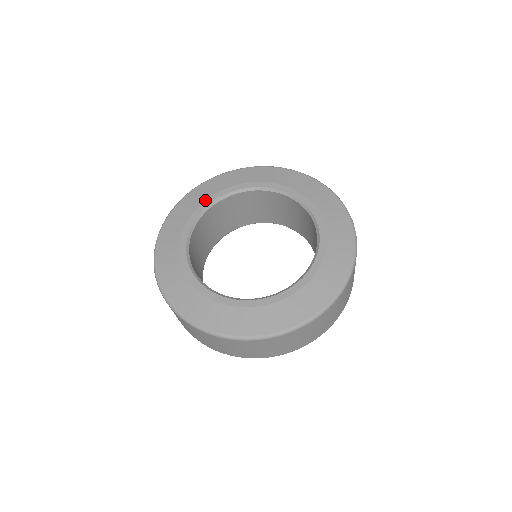
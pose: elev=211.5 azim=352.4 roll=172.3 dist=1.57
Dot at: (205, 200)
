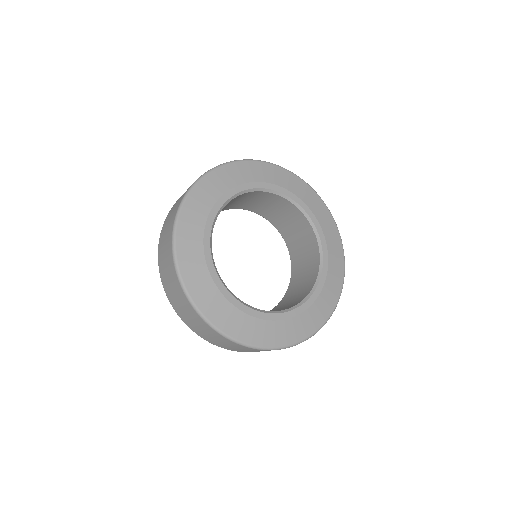
Dot at: (224, 193)
